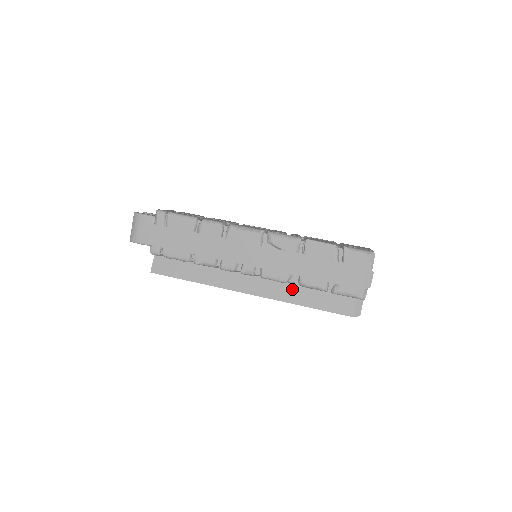
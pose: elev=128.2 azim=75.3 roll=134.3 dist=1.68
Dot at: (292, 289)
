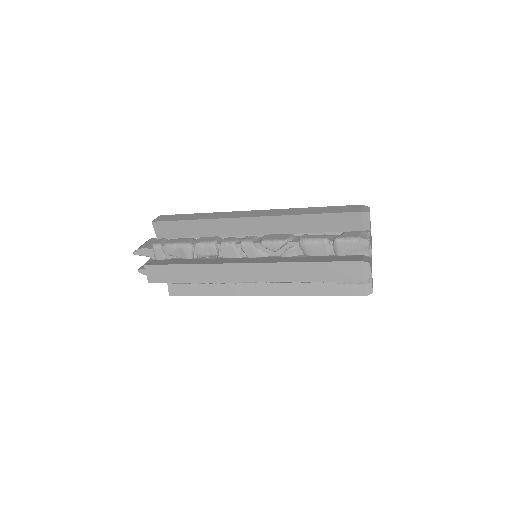
Dot at: (293, 258)
